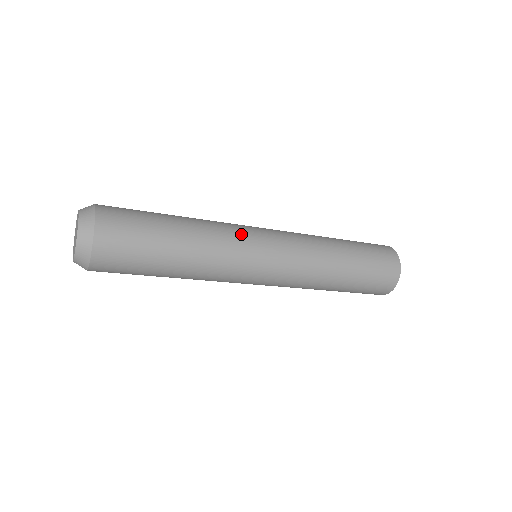
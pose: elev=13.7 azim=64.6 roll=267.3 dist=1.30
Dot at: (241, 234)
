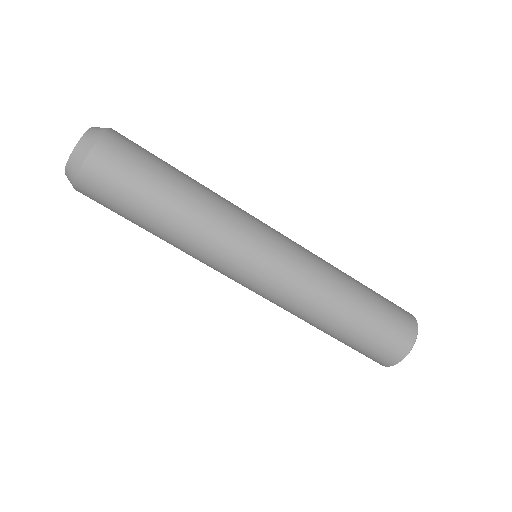
Dot at: (245, 222)
